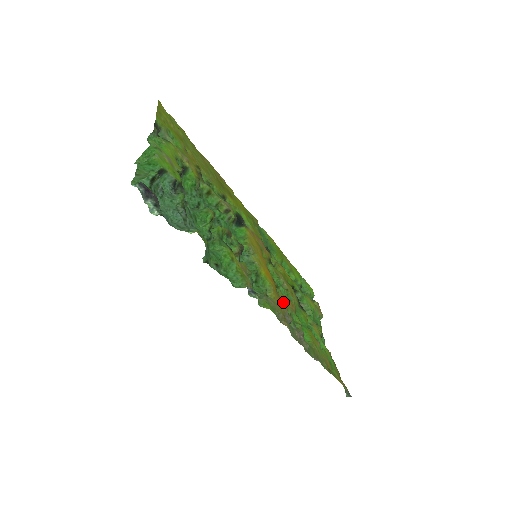
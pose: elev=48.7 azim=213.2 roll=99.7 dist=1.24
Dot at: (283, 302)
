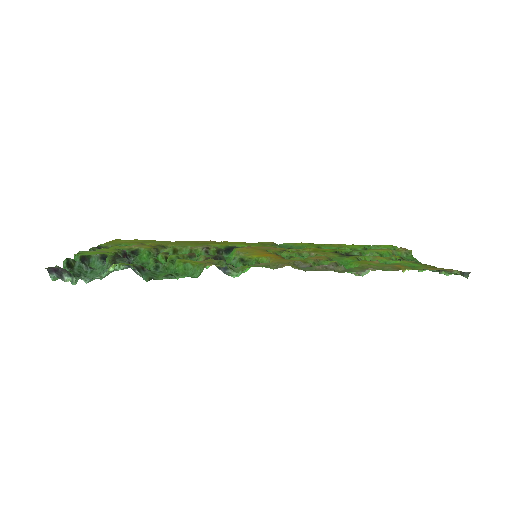
Dot at: (294, 260)
